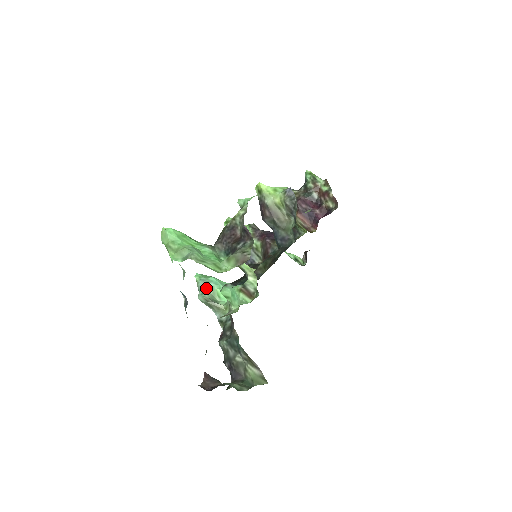
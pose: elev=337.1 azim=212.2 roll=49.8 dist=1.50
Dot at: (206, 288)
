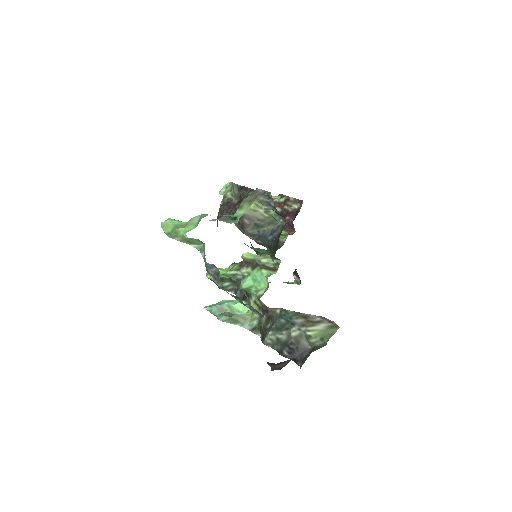
Dot at: (222, 310)
